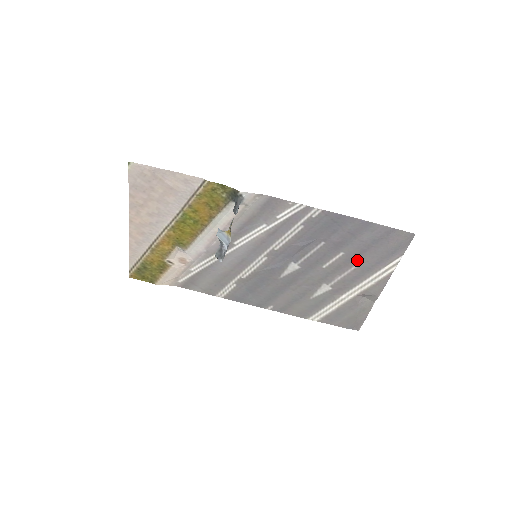
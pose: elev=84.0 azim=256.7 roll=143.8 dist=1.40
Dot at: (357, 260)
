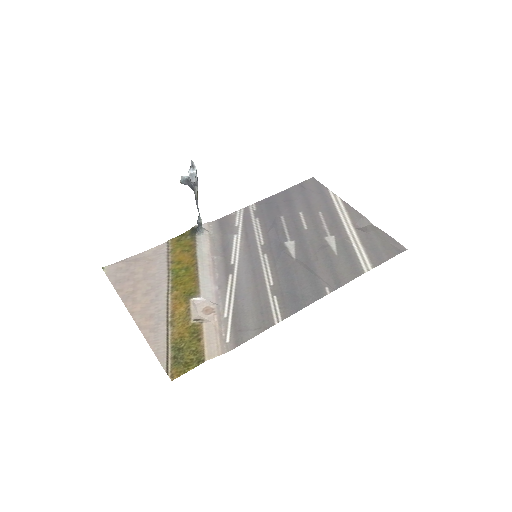
Dot at: (314, 210)
